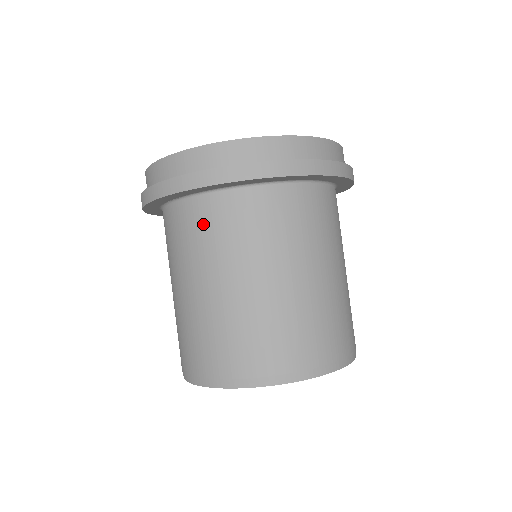
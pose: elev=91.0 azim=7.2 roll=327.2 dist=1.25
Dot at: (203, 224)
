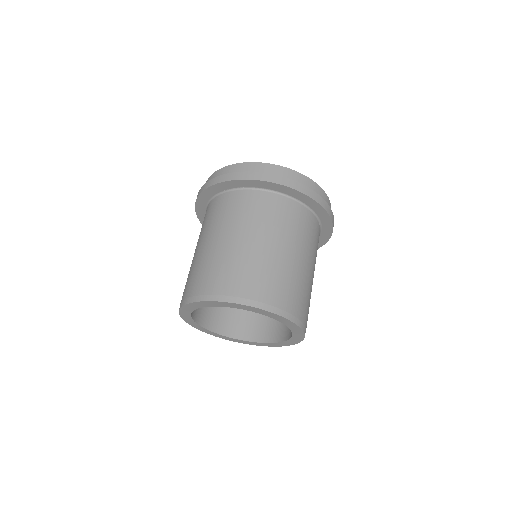
Dot at: (255, 205)
